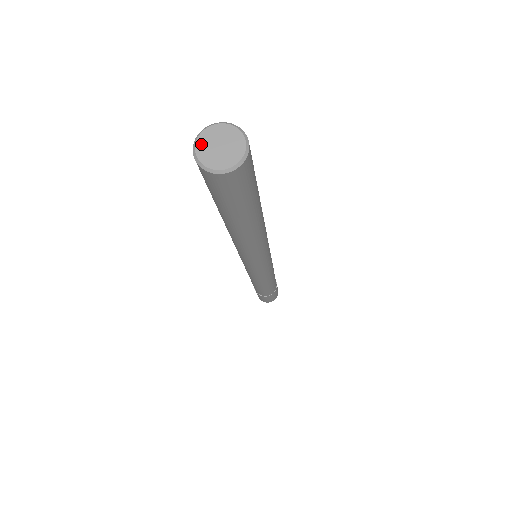
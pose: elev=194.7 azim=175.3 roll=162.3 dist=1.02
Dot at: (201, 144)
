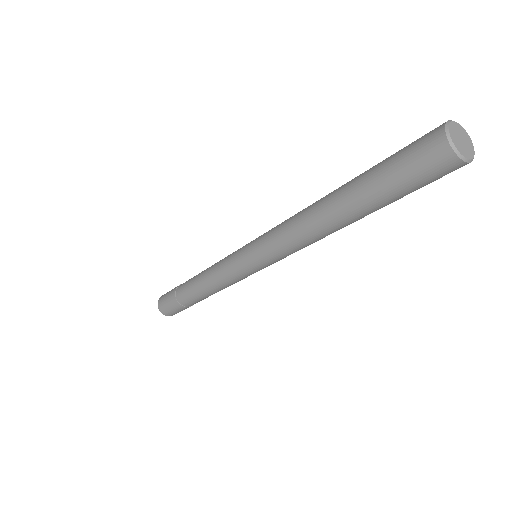
Dot at: (454, 126)
